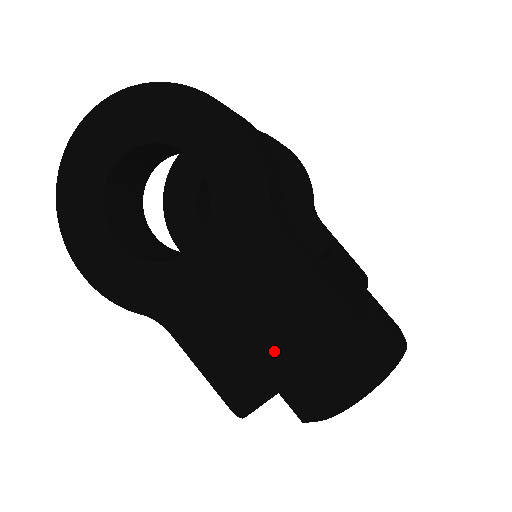
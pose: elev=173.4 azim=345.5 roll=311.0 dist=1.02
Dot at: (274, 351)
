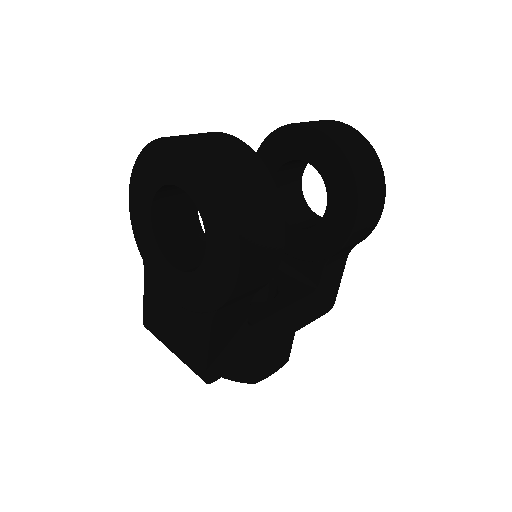
Dot at: (172, 338)
